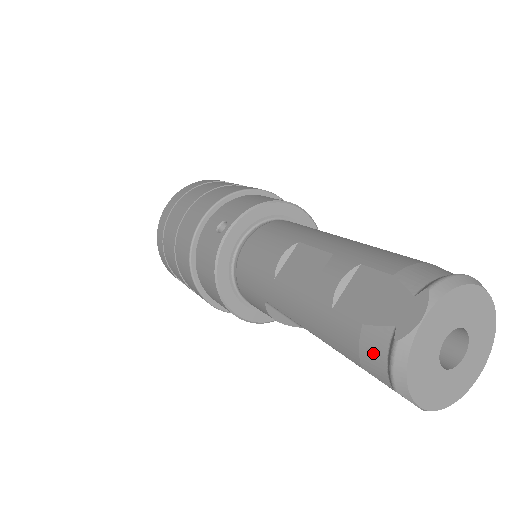
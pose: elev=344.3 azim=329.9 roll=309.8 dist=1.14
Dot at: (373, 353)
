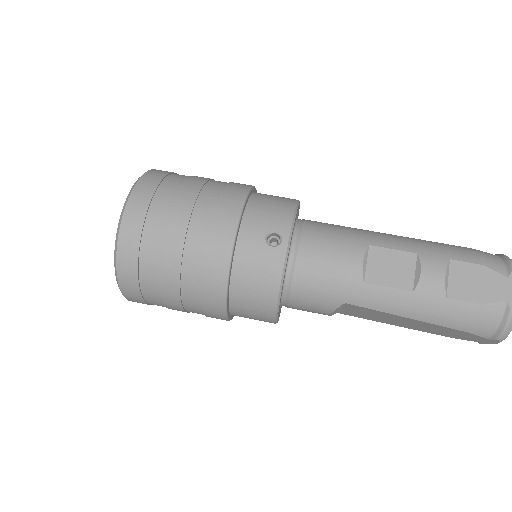
Dot at: (488, 321)
